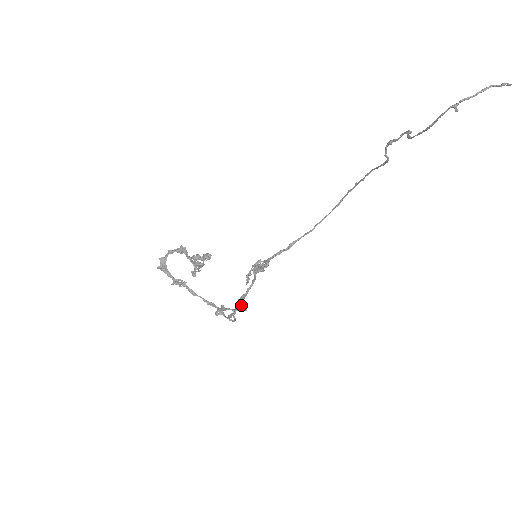
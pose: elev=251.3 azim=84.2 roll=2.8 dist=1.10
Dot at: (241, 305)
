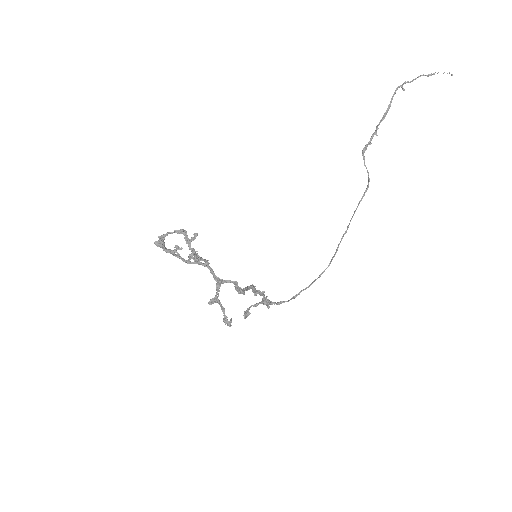
Dot at: (239, 287)
